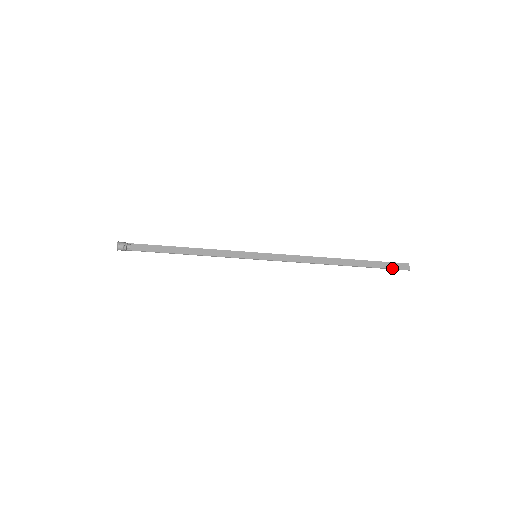
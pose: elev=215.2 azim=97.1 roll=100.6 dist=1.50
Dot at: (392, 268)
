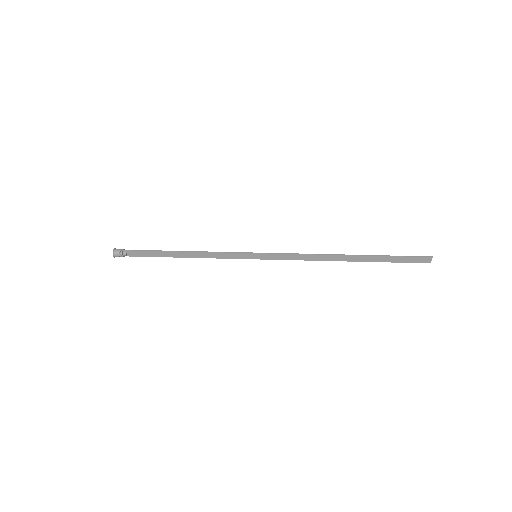
Dot at: (409, 262)
